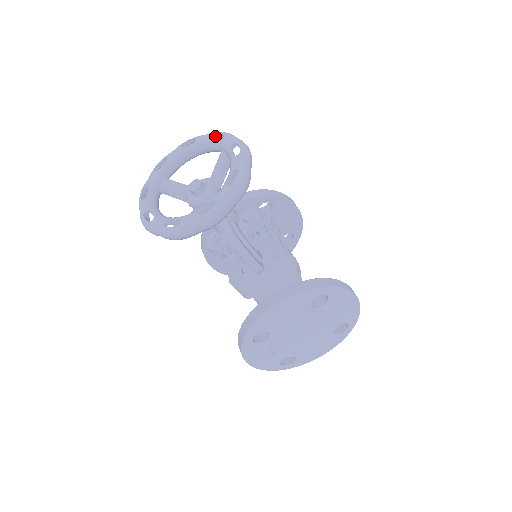
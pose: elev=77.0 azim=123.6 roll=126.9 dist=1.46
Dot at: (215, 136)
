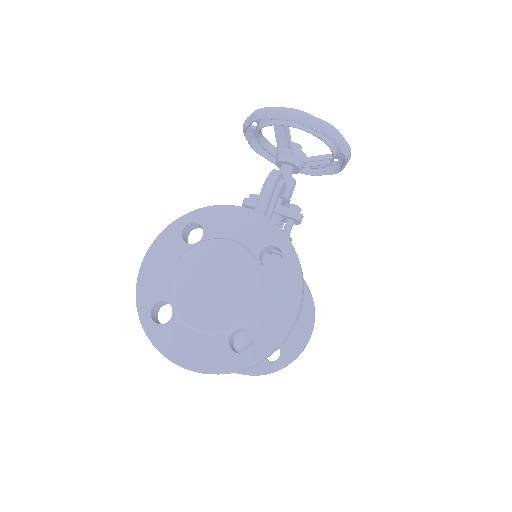
Dot at: (333, 164)
